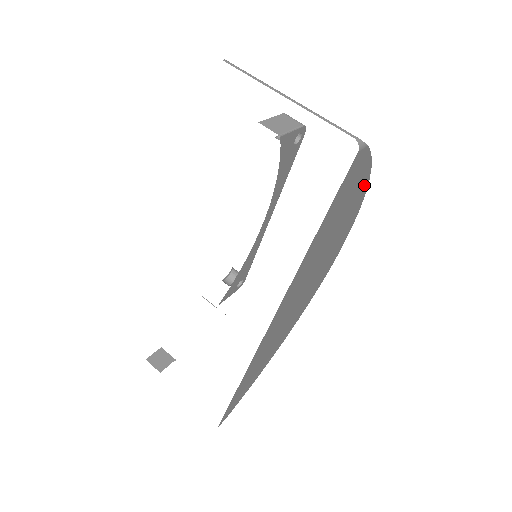
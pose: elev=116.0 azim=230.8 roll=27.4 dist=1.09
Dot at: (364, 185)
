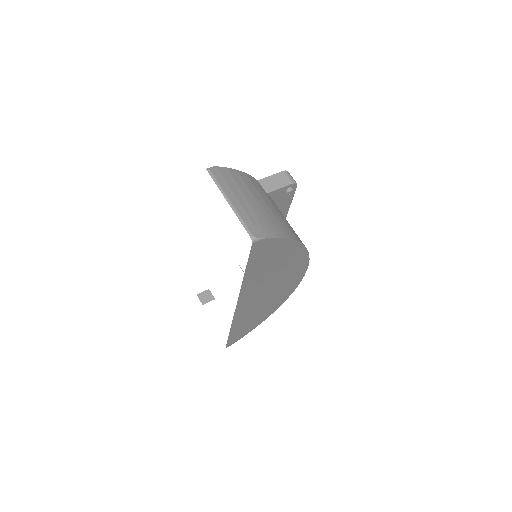
Dot at: (293, 244)
